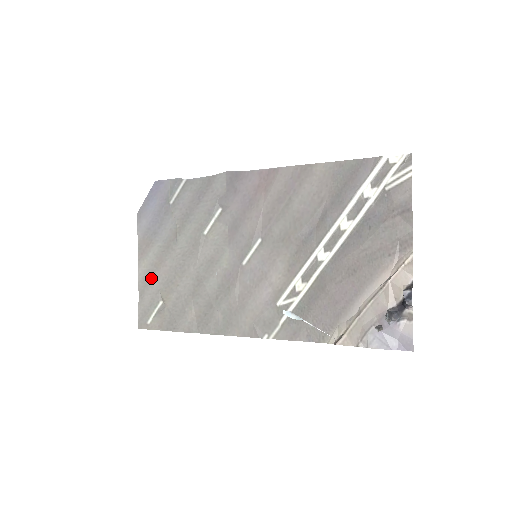
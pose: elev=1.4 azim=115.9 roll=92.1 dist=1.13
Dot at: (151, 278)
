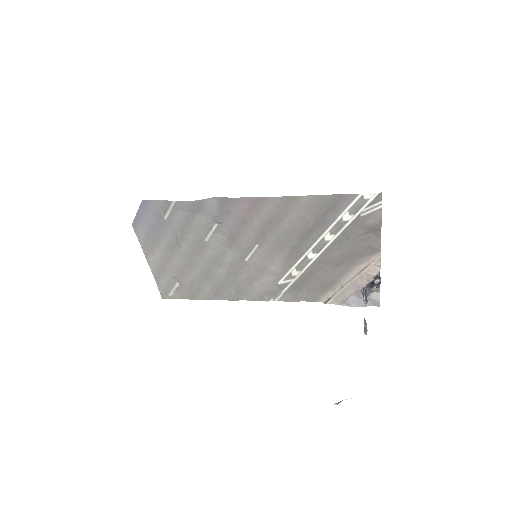
Dot at: (163, 269)
